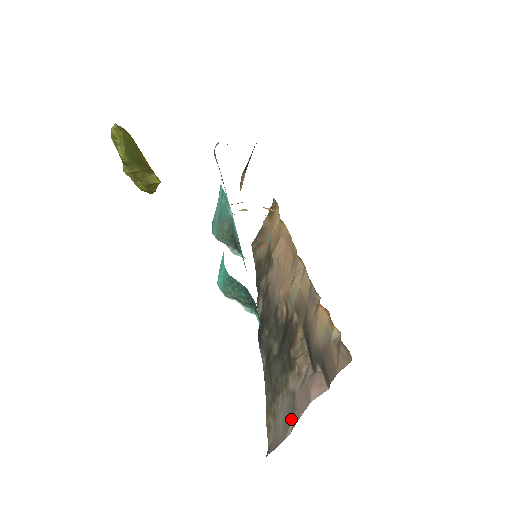
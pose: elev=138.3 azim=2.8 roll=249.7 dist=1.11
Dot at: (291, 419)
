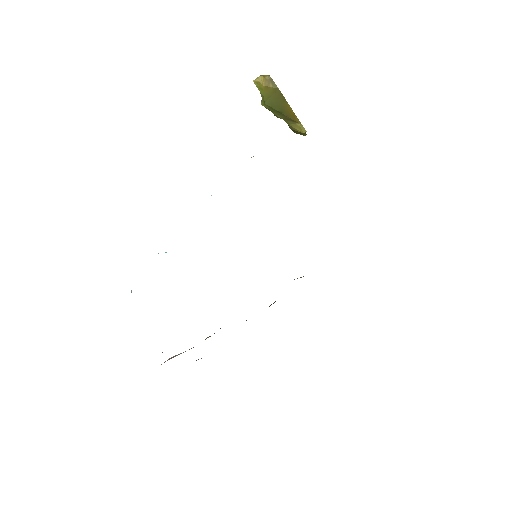
Dot at: occluded
